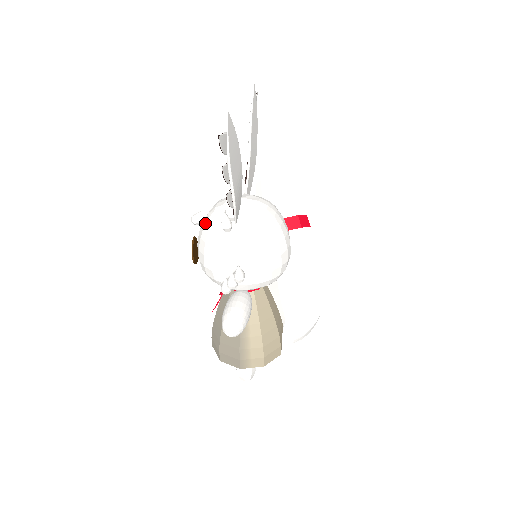
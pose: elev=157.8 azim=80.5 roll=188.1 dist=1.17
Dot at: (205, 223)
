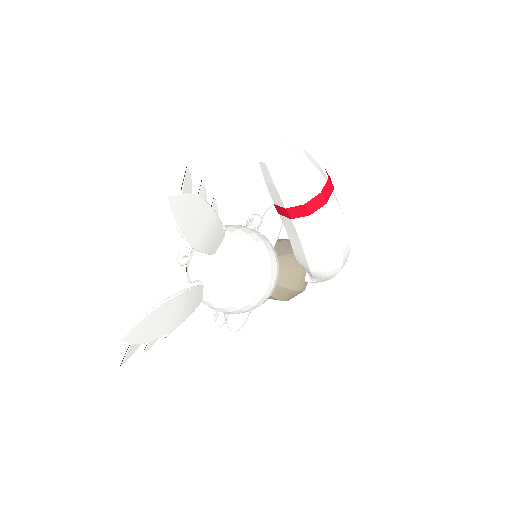
Dot at: occluded
